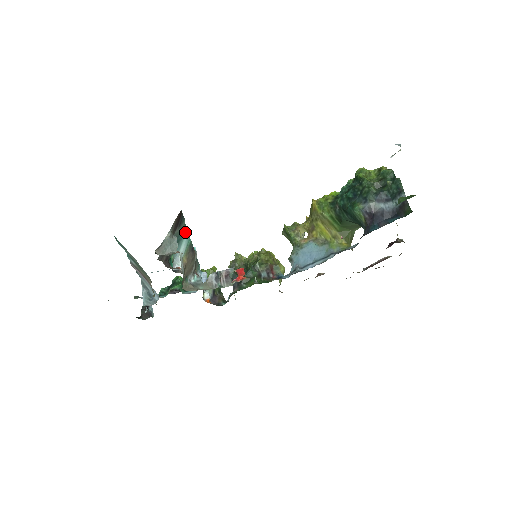
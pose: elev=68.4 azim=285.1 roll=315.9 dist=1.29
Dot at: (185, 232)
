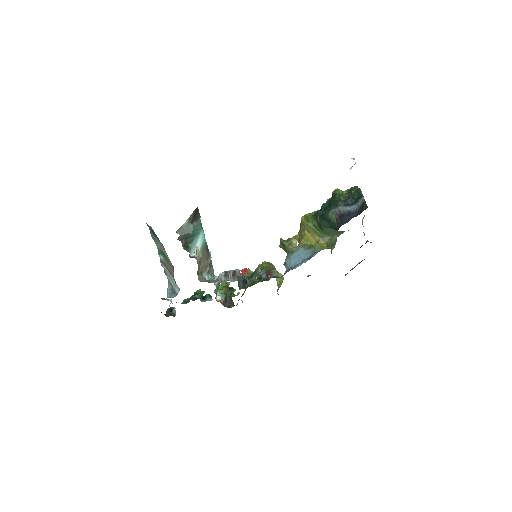
Dot at: (201, 230)
